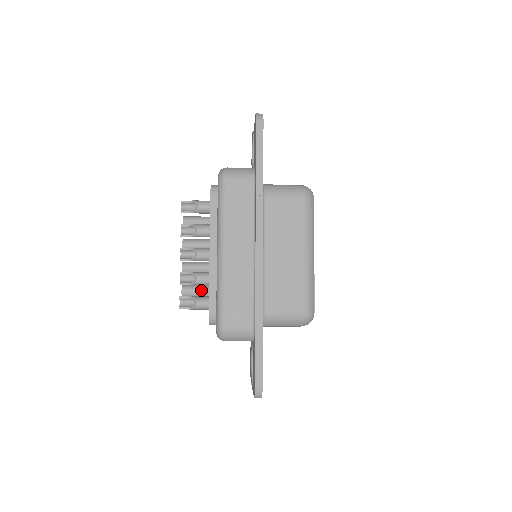
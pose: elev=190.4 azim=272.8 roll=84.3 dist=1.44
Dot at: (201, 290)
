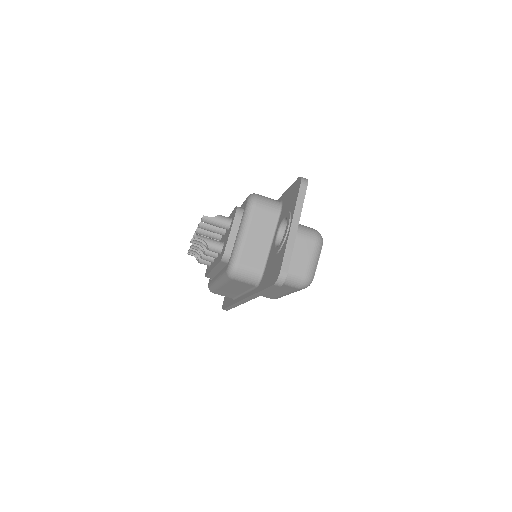
Dot at: (214, 240)
